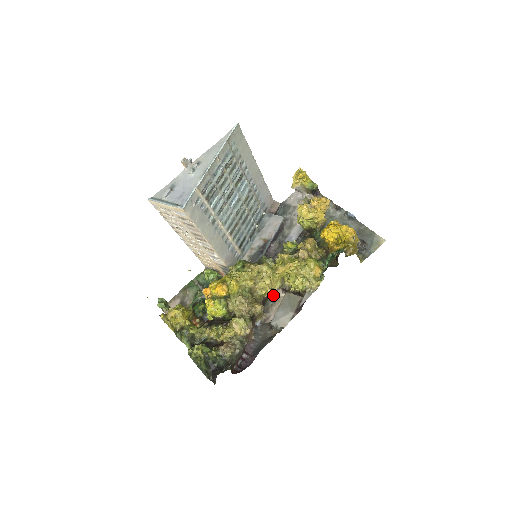
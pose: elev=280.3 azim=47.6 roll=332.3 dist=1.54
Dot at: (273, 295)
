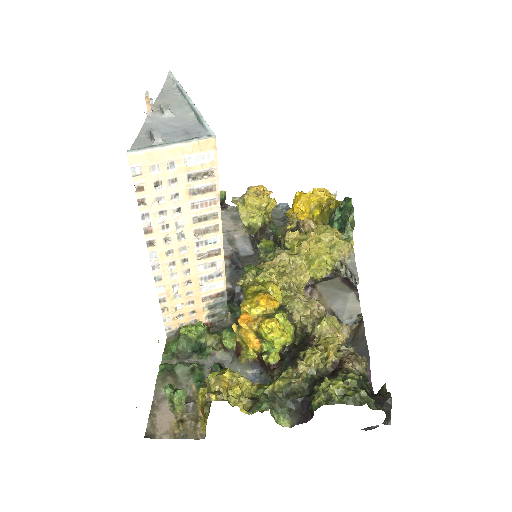
Dot at: occluded
